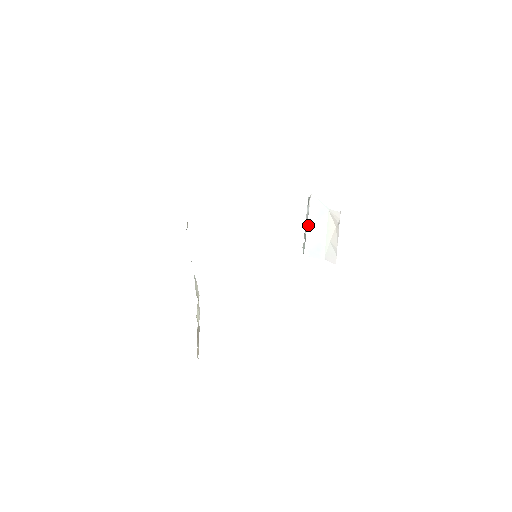
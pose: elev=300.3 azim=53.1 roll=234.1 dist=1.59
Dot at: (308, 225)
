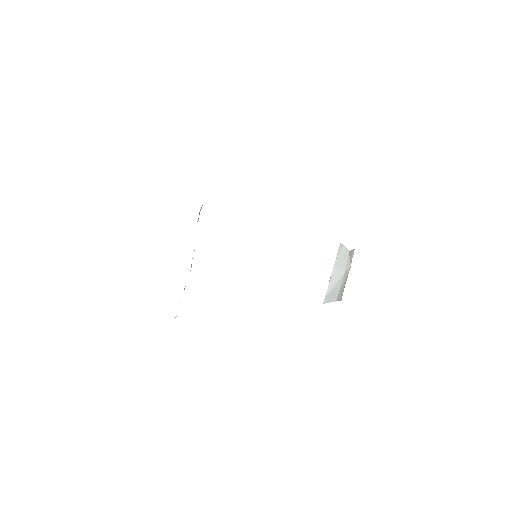
Dot at: (332, 273)
